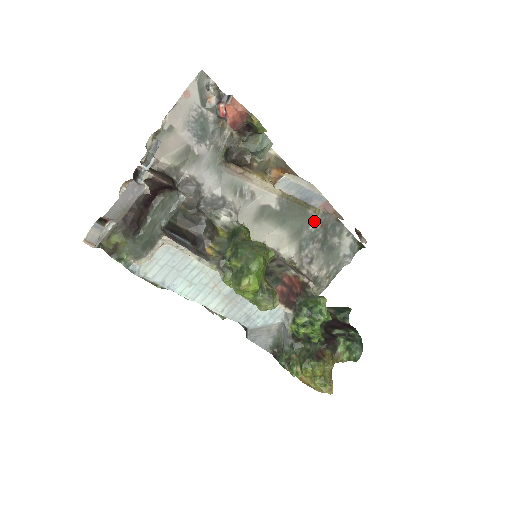
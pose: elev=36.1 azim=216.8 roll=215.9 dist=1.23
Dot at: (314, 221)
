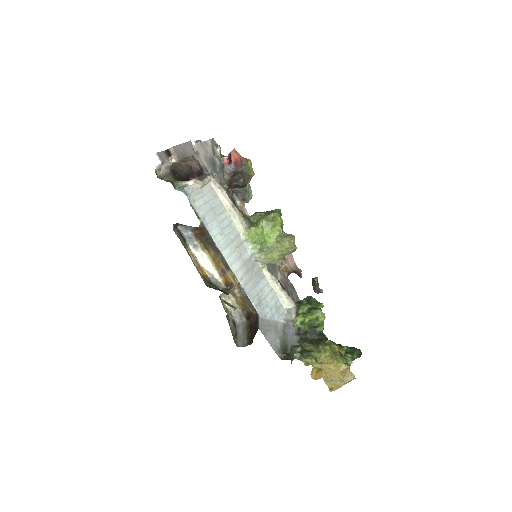
Dot at: (279, 278)
